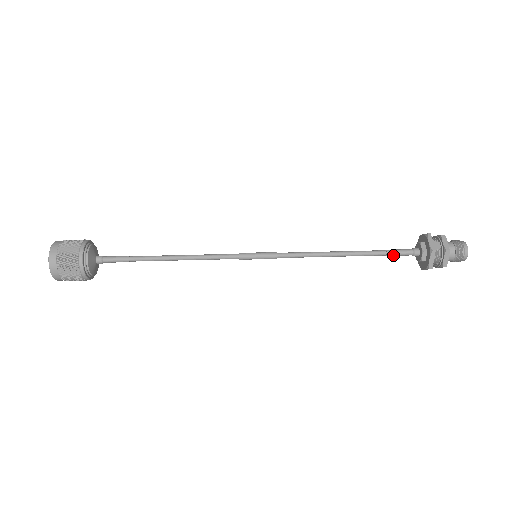
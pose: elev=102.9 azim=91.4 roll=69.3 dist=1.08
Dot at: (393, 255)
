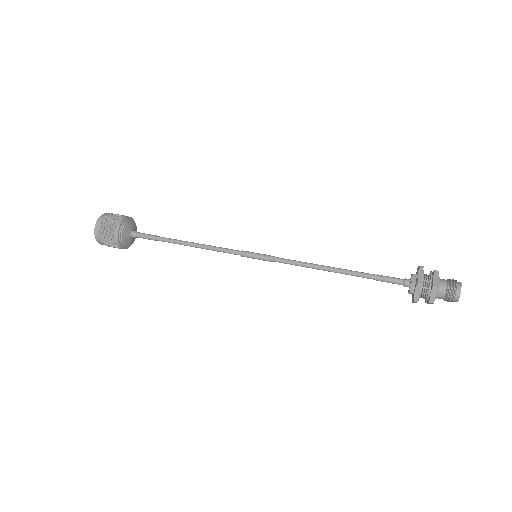
Dot at: (383, 278)
